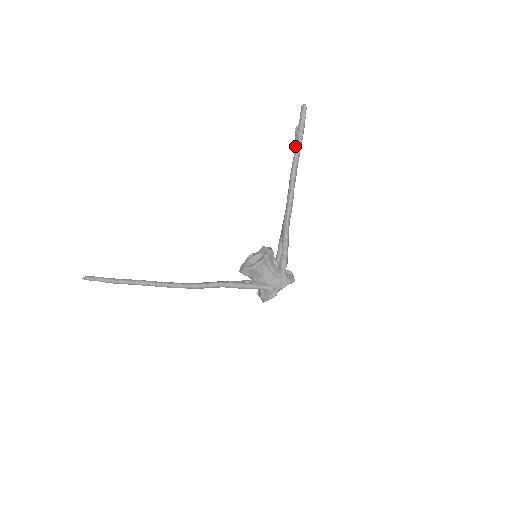
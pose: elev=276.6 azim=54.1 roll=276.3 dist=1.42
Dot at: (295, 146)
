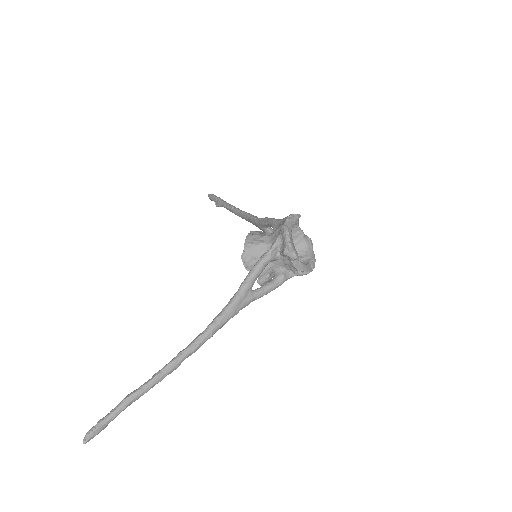
Dot at: (222, 206)
